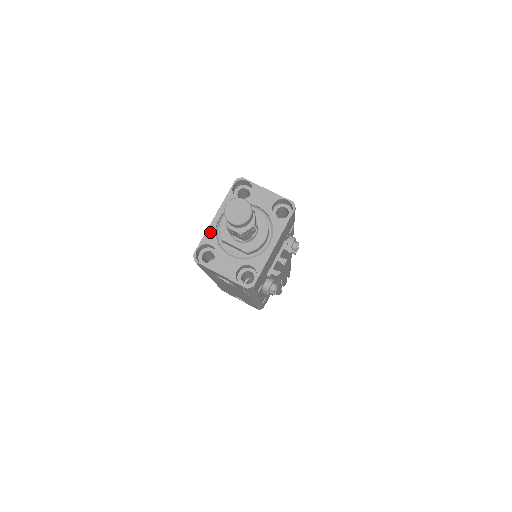
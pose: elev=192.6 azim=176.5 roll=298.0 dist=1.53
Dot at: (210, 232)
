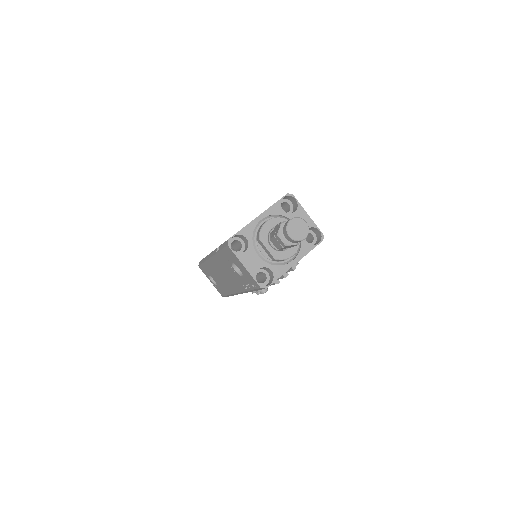
Dot at: (250, 227)
